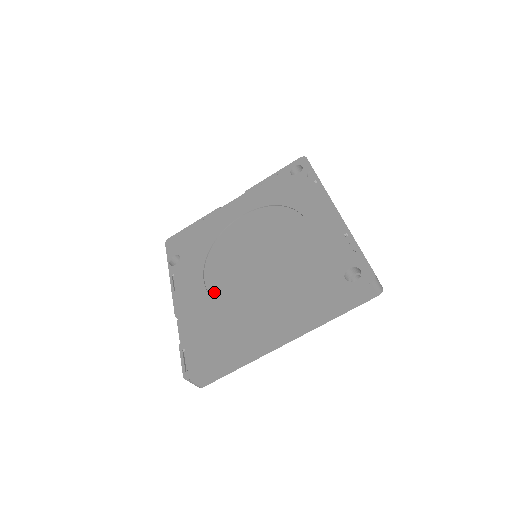
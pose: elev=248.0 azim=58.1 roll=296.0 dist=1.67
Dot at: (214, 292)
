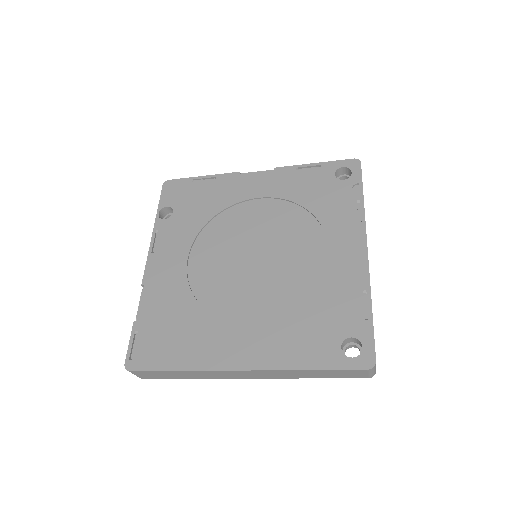
Dot at: (194, 279)
